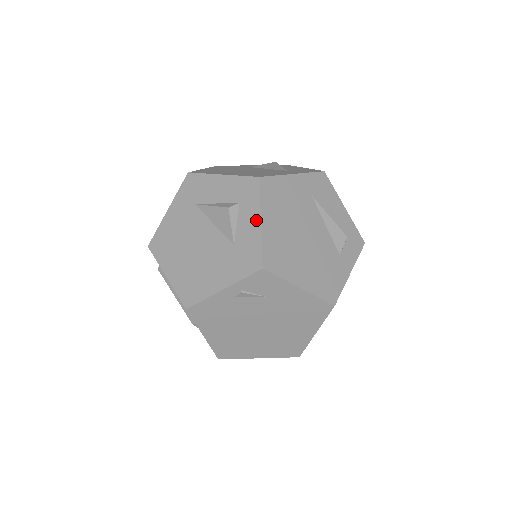
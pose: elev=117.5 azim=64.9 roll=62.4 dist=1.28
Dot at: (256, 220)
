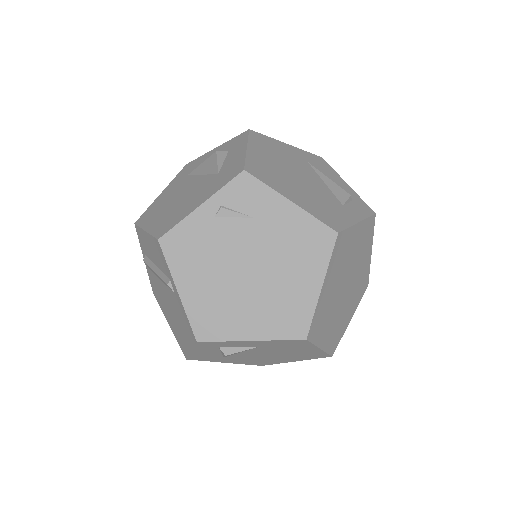
Dot at: (242, 149)
